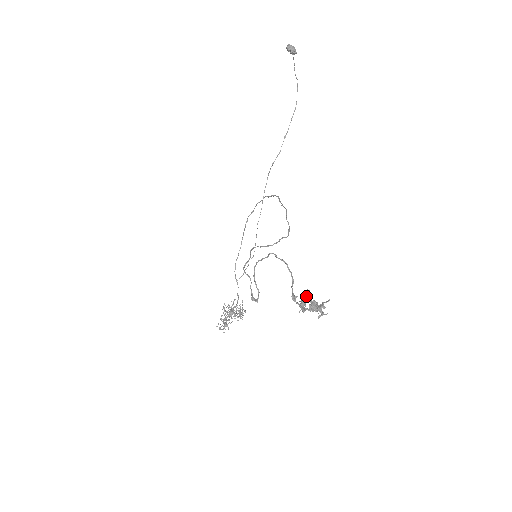
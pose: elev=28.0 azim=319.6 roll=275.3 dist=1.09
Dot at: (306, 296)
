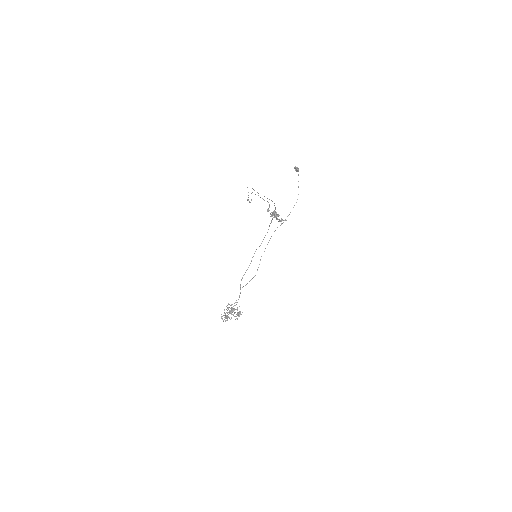
Dot at: (275, 213)
